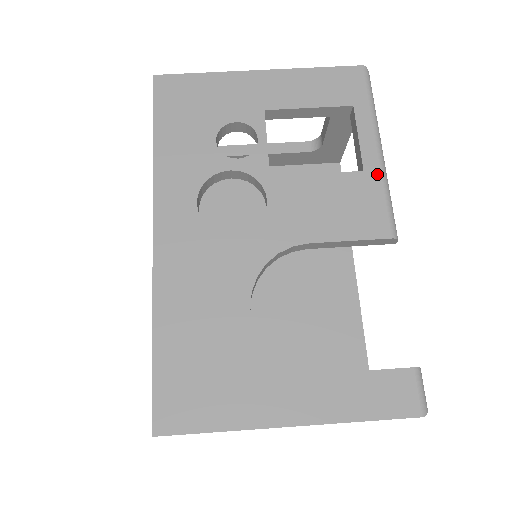
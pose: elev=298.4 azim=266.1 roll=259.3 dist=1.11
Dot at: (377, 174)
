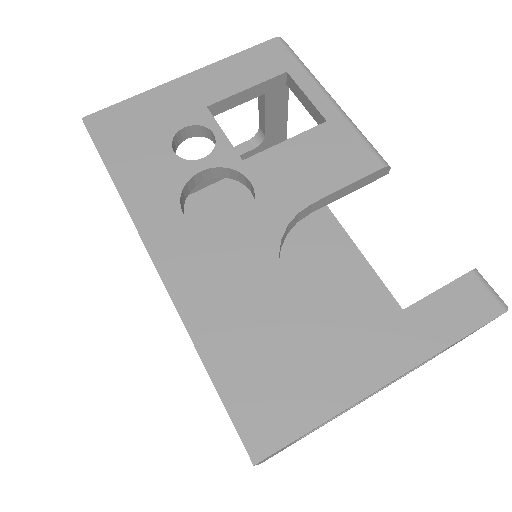
Dot at: (340, 119)
